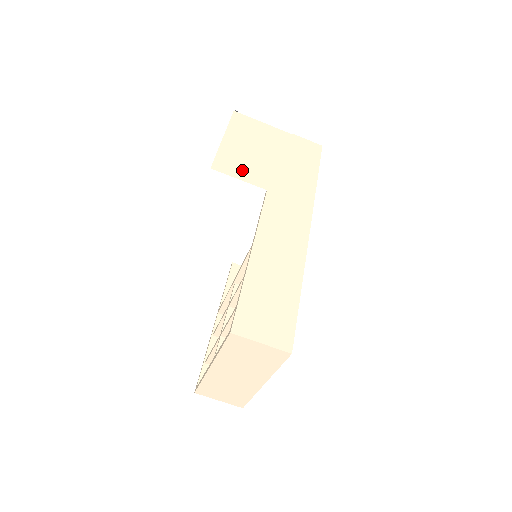
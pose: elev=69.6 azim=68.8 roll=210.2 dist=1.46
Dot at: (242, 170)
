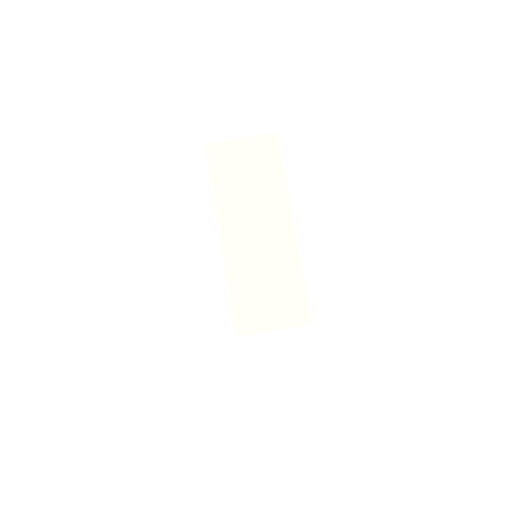
Dot at: occluded
